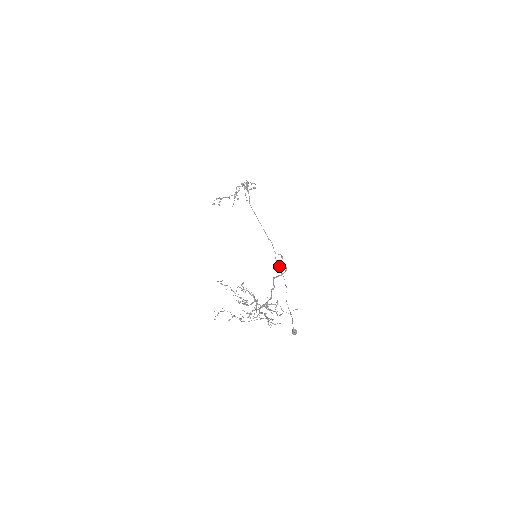
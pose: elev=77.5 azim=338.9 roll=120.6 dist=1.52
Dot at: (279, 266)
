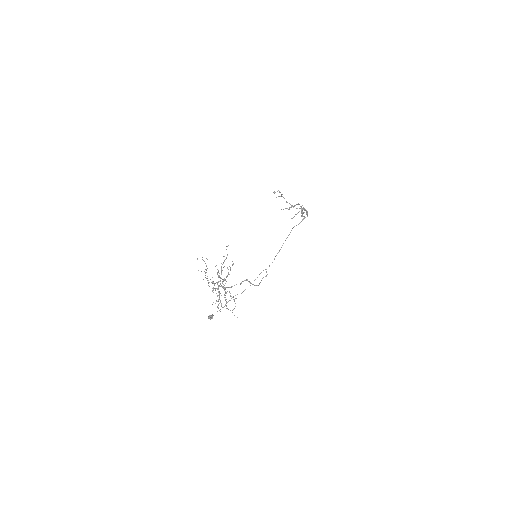
Dot at: occluded
